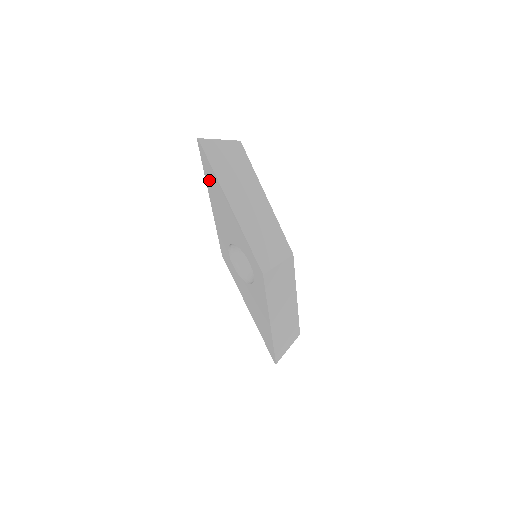
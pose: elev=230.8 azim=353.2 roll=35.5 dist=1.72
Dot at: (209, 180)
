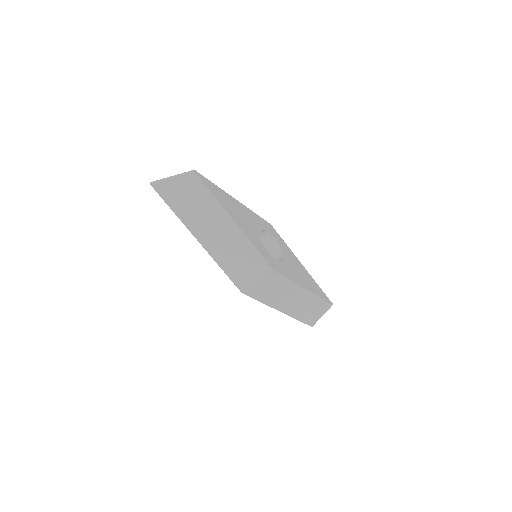
Dot at: occluded
